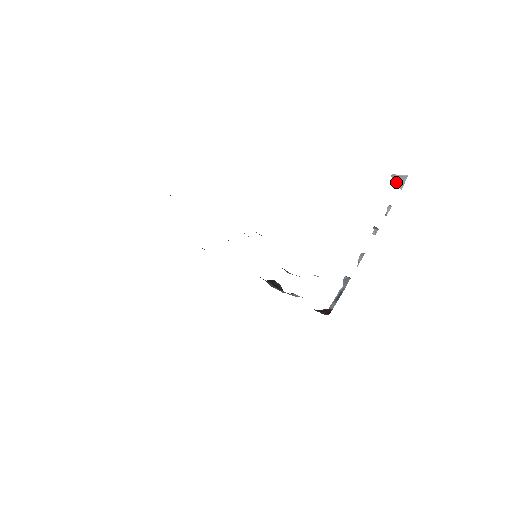
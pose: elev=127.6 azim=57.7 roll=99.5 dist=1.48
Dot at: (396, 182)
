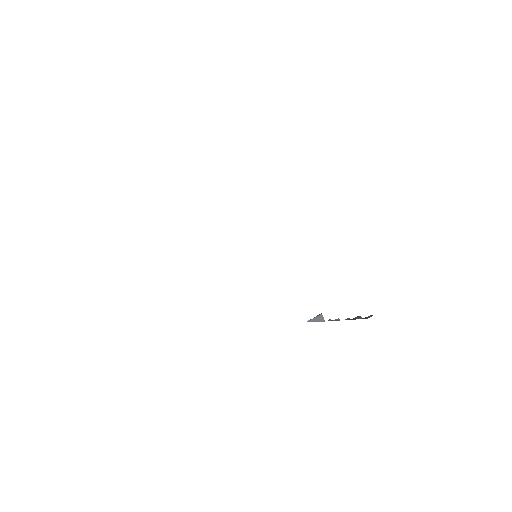
Dot at: (315, 321)
